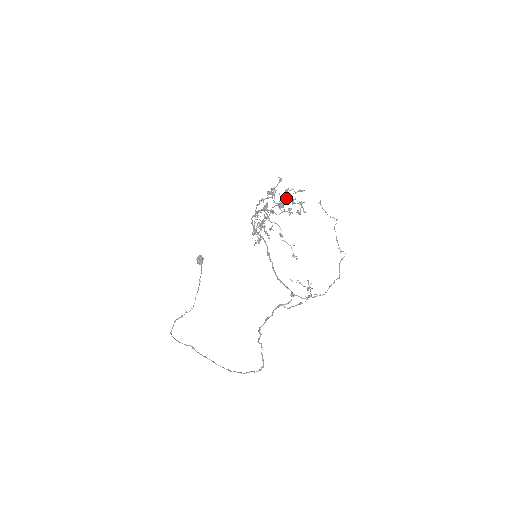
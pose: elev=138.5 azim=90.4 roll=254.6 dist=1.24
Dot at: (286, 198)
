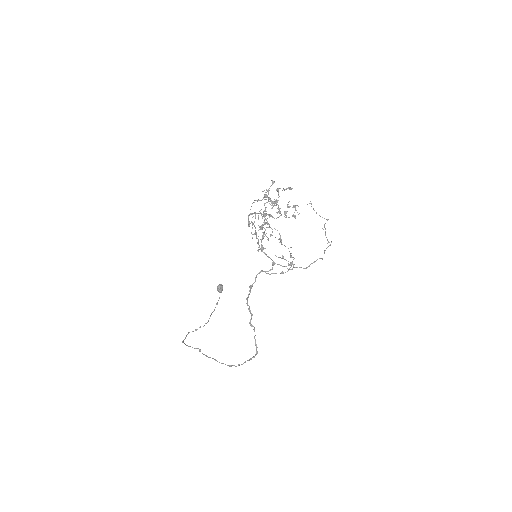
Dot at: (278, 197)
